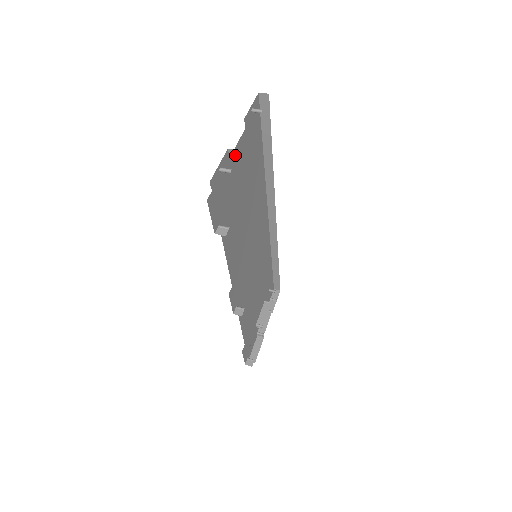
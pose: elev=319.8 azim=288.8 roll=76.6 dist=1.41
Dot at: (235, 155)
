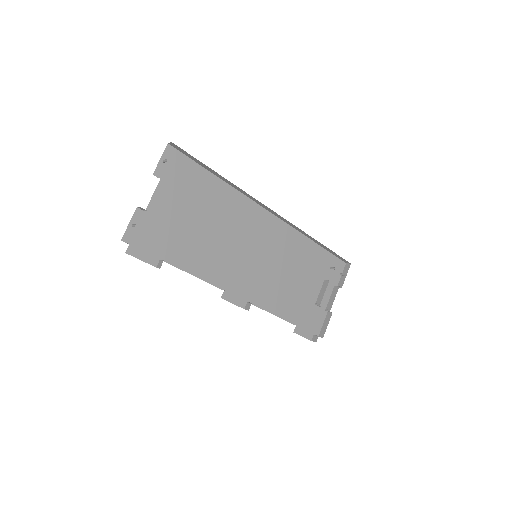
Dot at: (144, 209)
